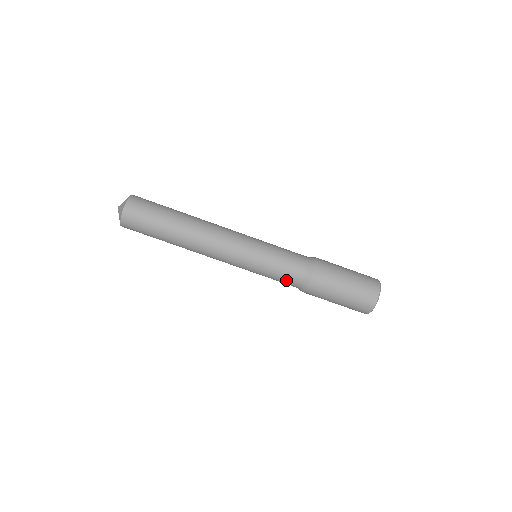
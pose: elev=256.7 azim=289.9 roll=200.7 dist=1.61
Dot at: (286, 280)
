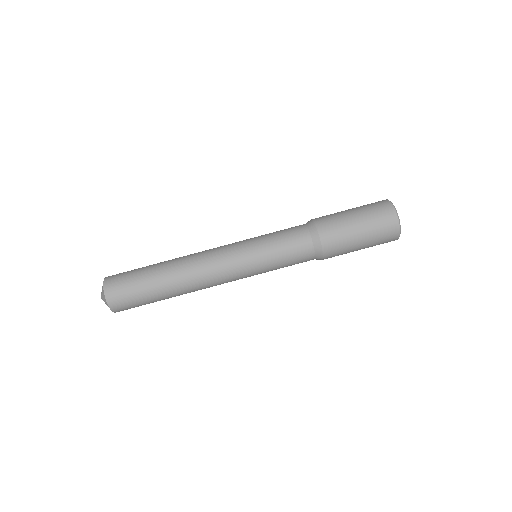
Dot at: (298, 257)
